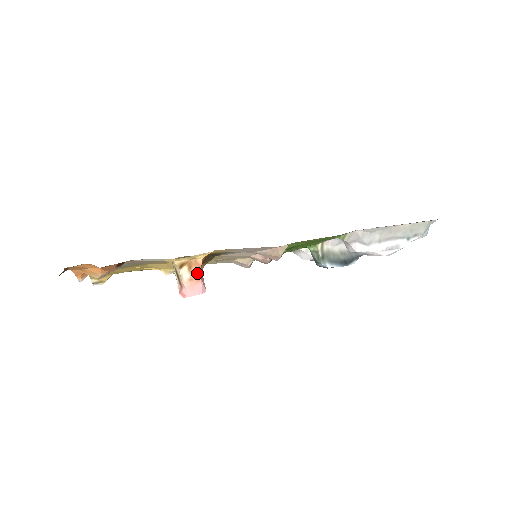
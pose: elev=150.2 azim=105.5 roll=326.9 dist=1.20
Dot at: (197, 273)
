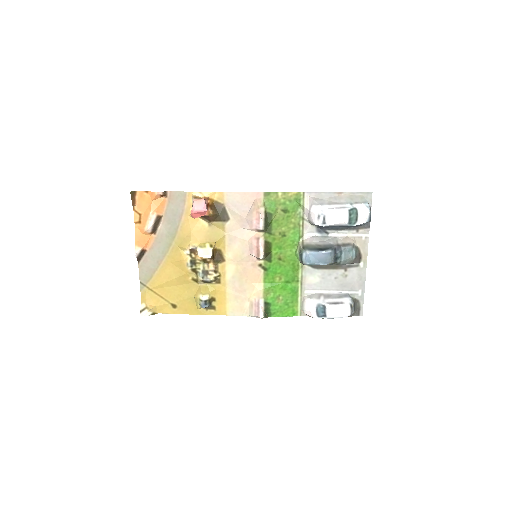
Dot at: (203, 199)
